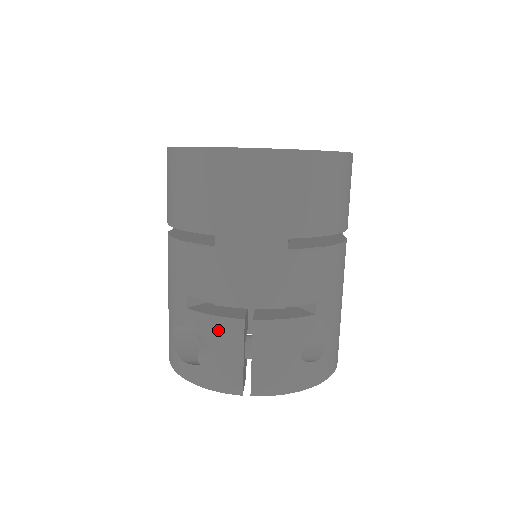
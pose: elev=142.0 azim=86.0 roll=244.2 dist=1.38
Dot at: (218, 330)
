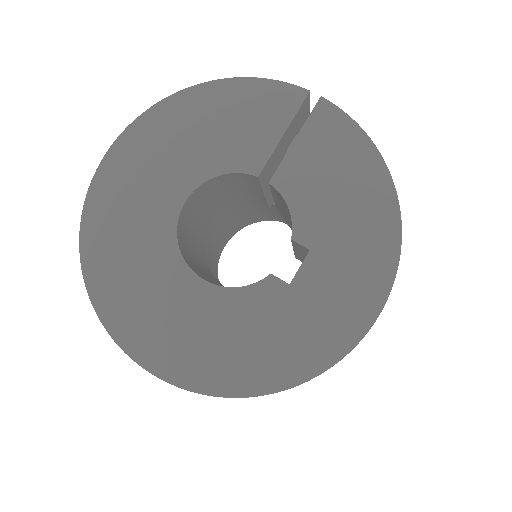
Dot at: occluded
